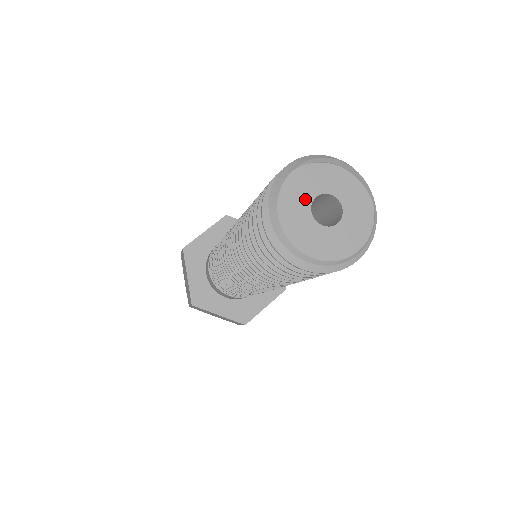
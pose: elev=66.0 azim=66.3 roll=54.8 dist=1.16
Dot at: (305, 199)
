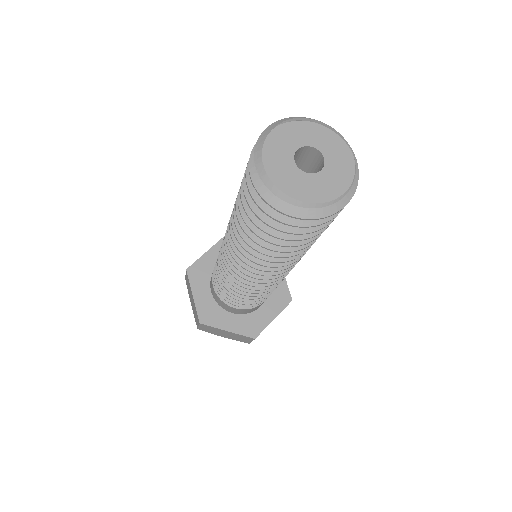
Dot at: (287, 151)
